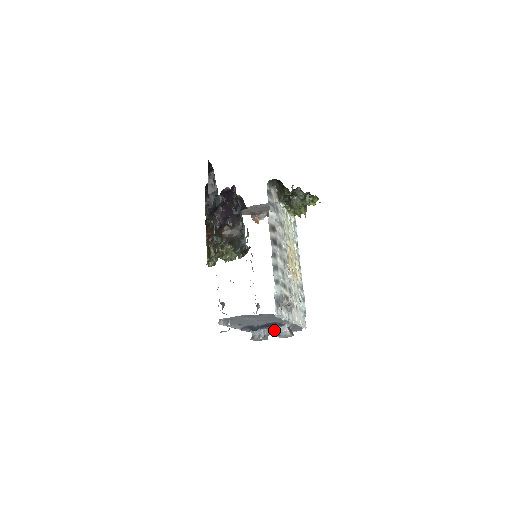
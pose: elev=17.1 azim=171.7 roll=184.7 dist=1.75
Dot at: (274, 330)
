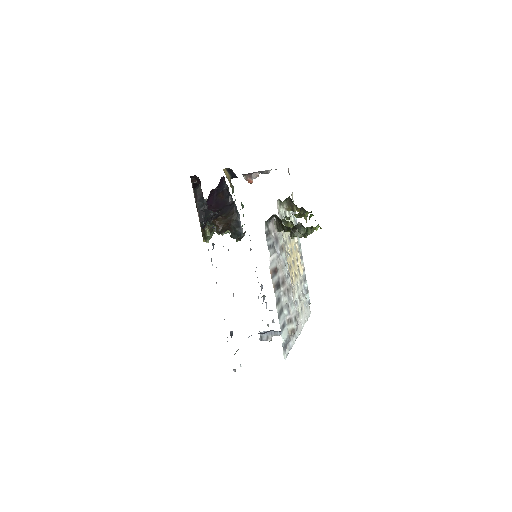
Dot at: (281, 333)
